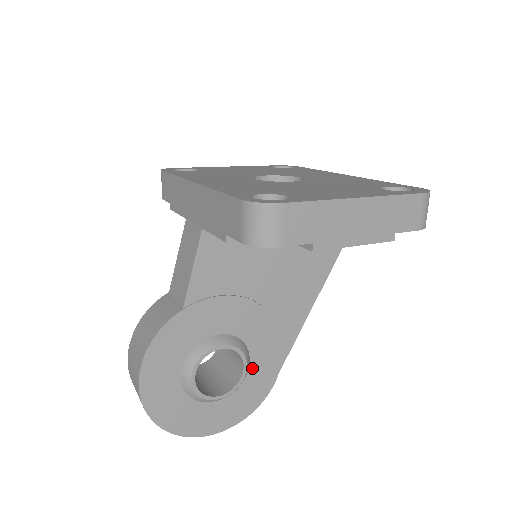
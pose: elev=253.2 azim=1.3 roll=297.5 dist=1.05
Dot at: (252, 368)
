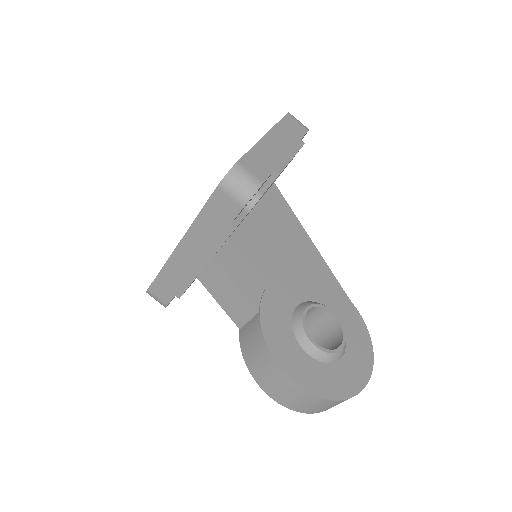
Dot at: (336, 313)
